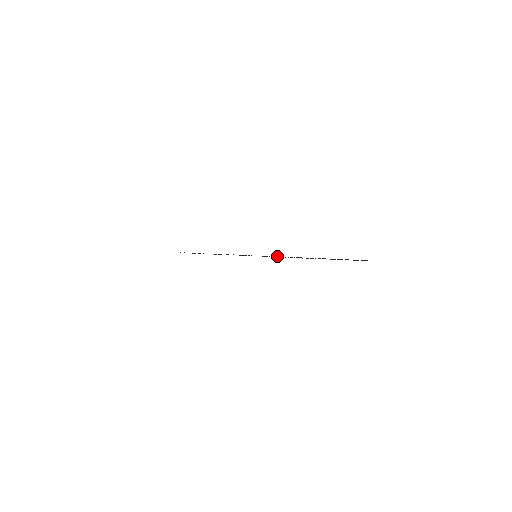
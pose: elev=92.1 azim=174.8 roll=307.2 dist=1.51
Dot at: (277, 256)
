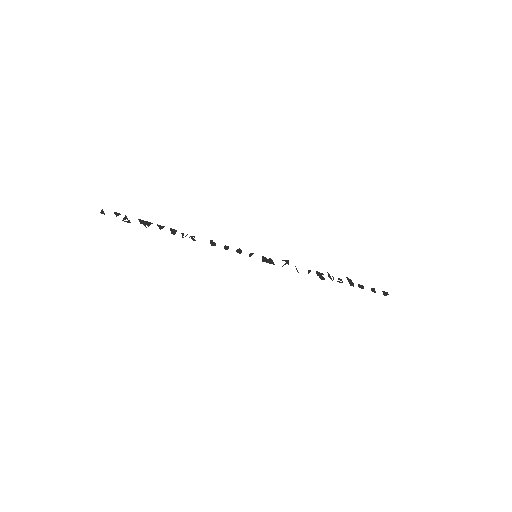
Dot at: occluded
